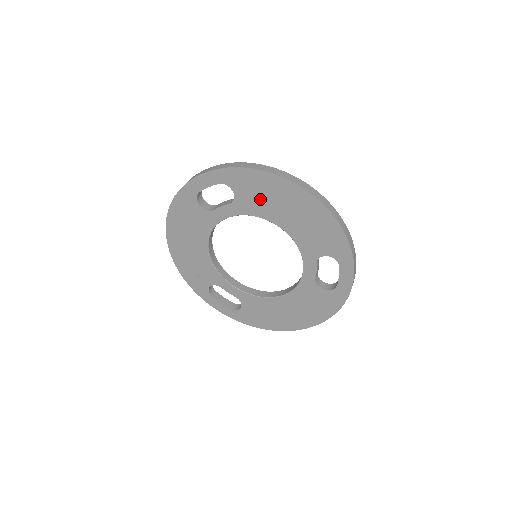
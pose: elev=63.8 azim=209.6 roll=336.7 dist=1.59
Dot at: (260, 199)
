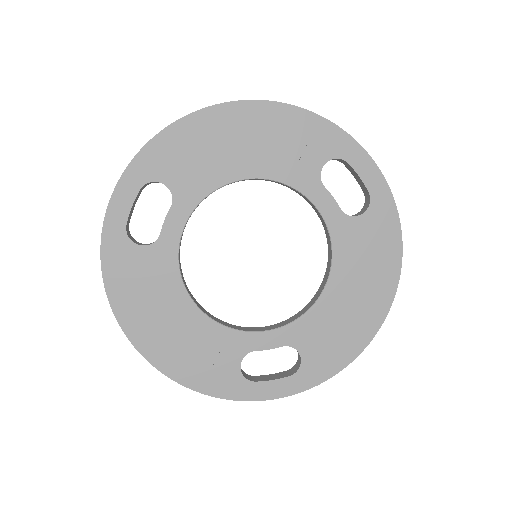
Dot at: (199, 163)
